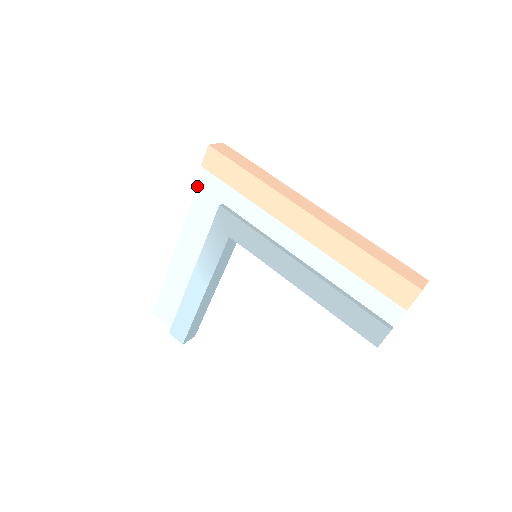
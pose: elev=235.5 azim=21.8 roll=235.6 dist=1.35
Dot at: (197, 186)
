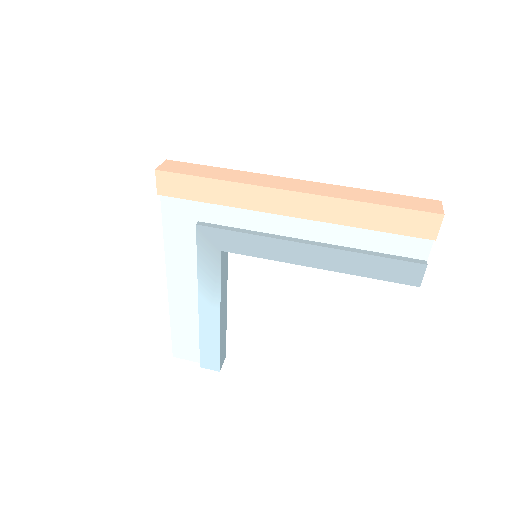
Dot at: (162, 216)
